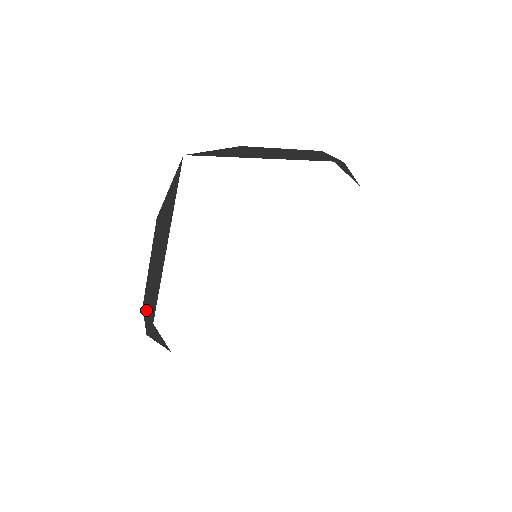
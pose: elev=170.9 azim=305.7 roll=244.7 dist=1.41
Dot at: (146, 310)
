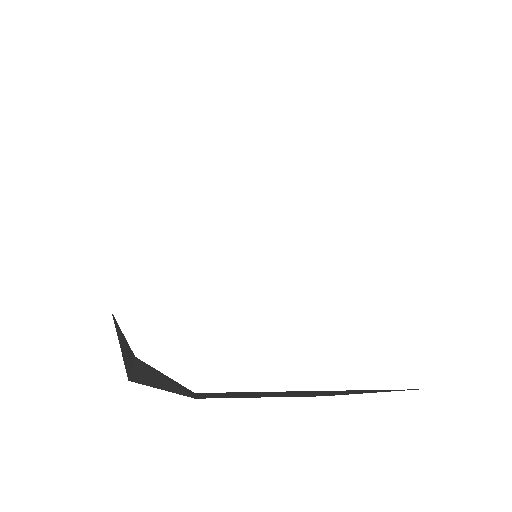
Dot at: occluded
